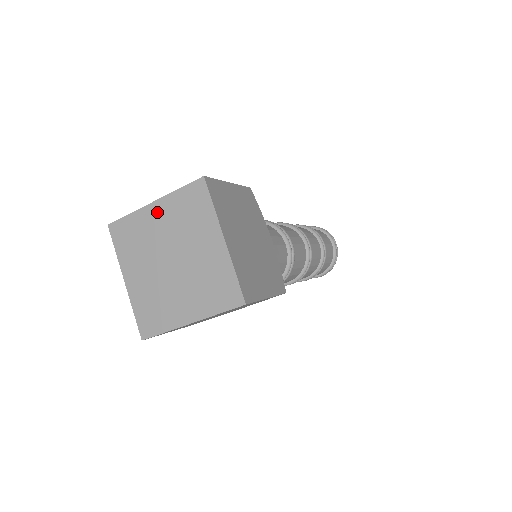
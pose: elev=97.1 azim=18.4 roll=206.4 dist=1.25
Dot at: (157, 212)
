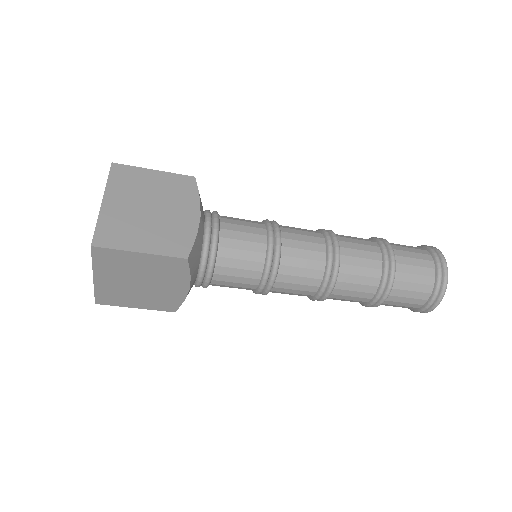
Dot at: occluded
